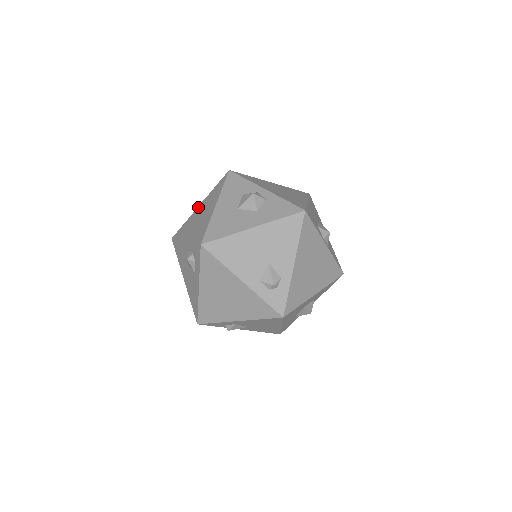
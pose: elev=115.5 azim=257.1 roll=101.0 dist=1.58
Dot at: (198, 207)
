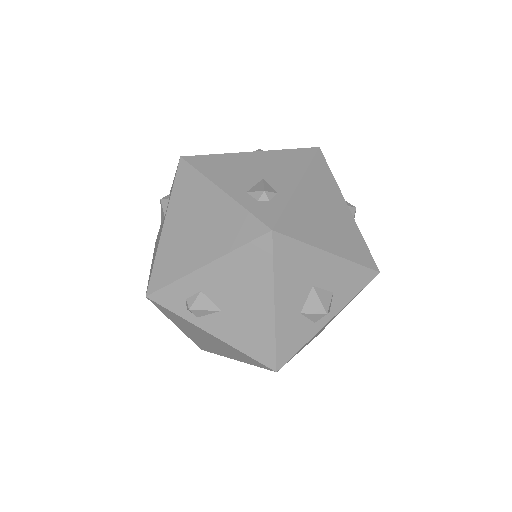
Dot at: occluded
